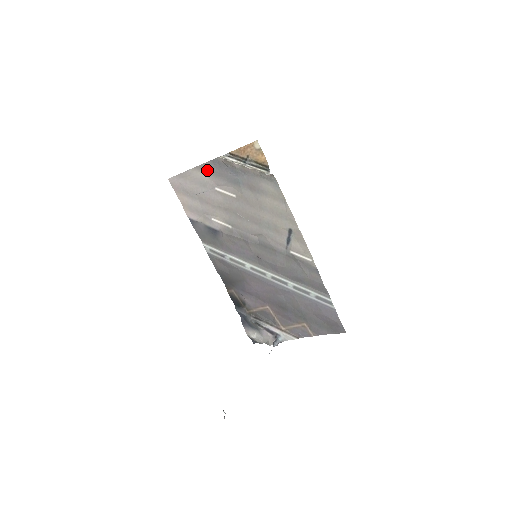
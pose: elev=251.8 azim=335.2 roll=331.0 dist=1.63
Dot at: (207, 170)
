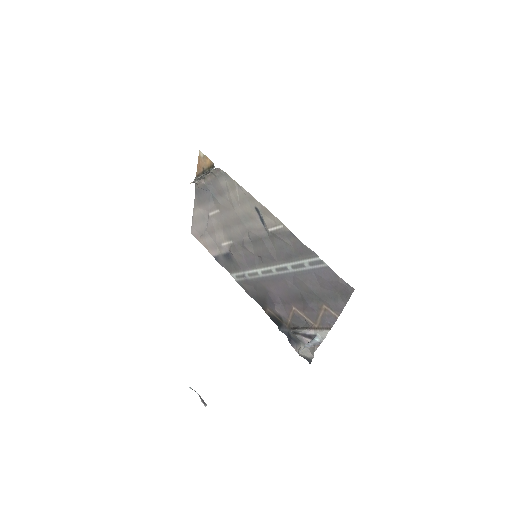
Dot at: (198, 204)
